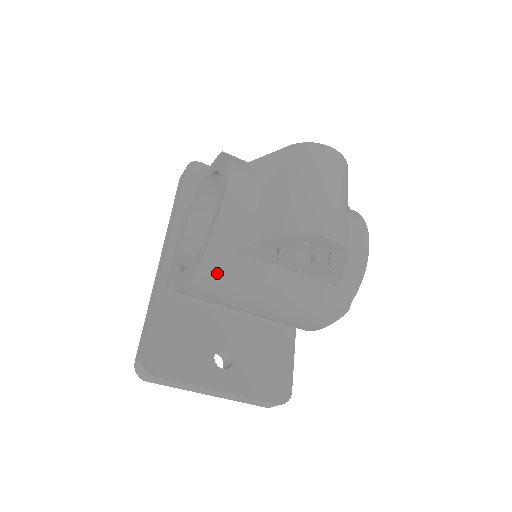
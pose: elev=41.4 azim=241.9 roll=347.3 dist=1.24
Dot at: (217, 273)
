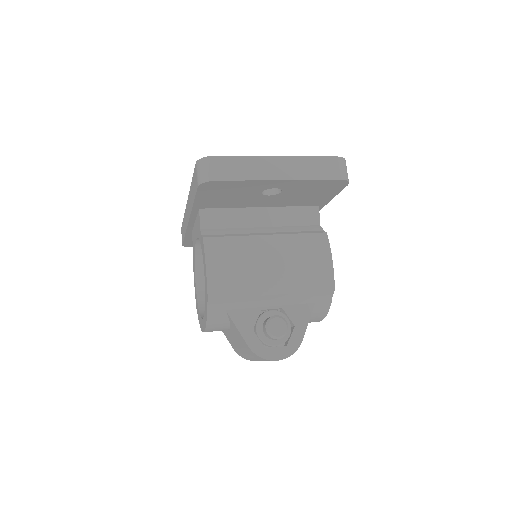
Dot at: occluded
